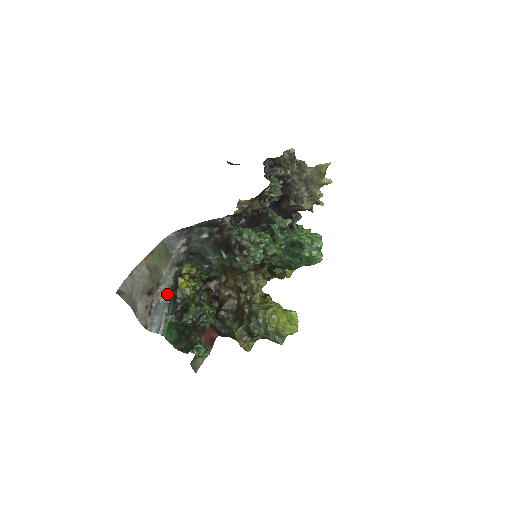
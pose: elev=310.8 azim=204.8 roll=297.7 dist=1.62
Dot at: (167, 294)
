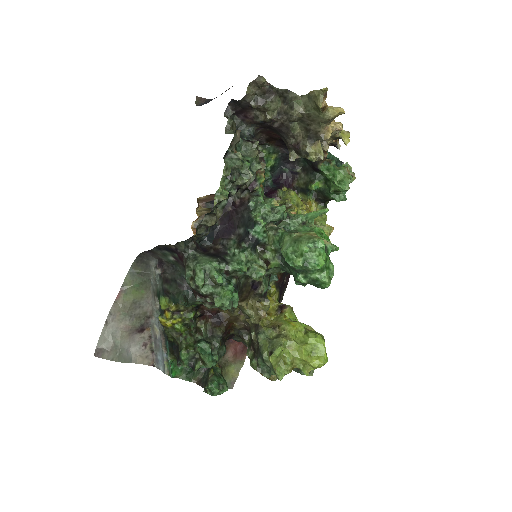
Dot at: (159, 329)
